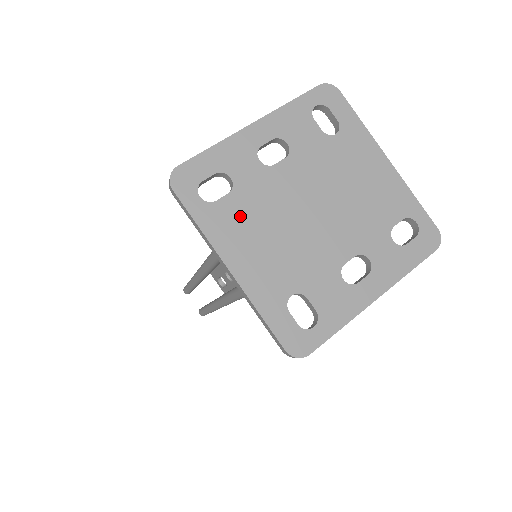
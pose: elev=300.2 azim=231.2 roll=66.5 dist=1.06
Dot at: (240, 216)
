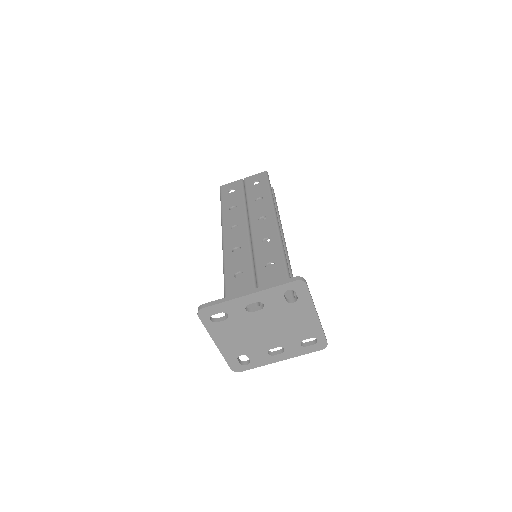
Dot at: (227, 328)
